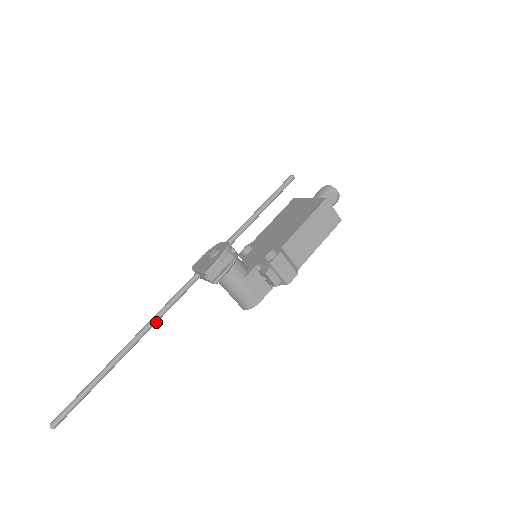
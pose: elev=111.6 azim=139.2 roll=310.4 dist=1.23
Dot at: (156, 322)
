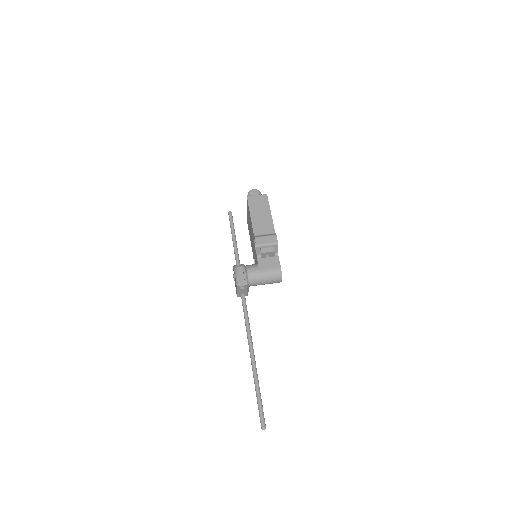
Dot at: (250, 334)
